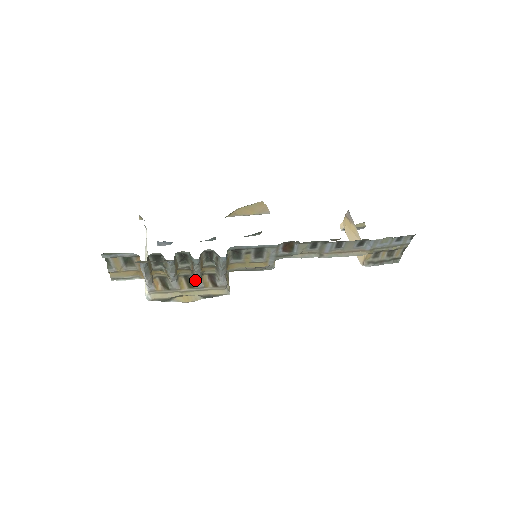
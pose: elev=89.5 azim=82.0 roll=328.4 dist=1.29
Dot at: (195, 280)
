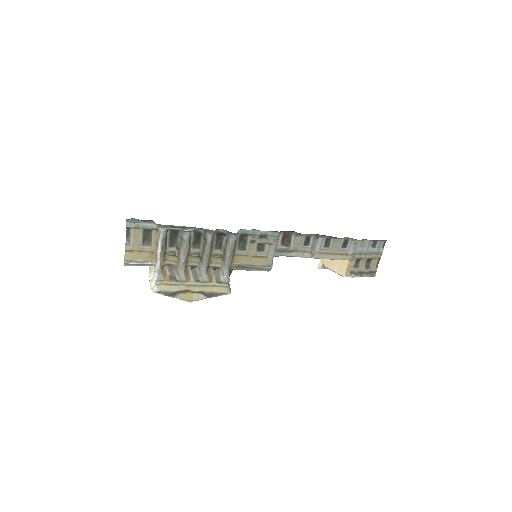
Dot at: (202, 271)
